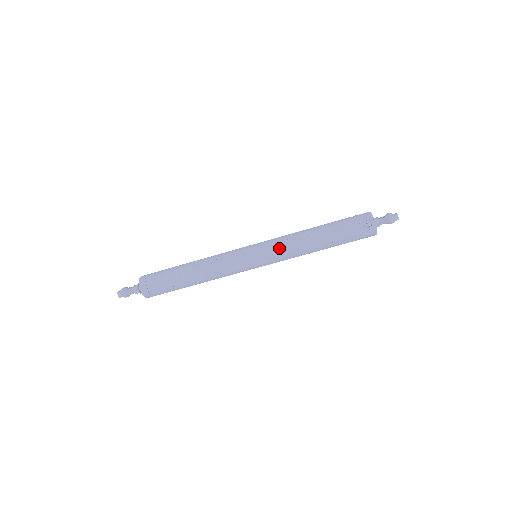
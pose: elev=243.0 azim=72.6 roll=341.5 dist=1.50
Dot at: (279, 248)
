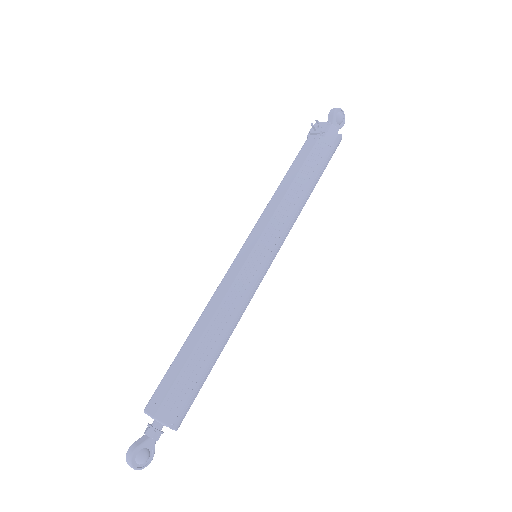
Dot at: (262, 218)
